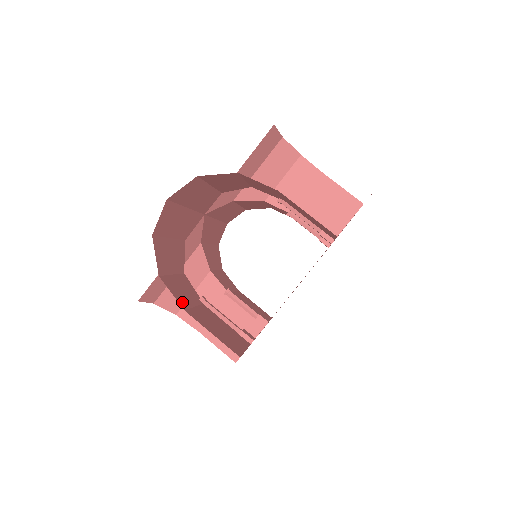
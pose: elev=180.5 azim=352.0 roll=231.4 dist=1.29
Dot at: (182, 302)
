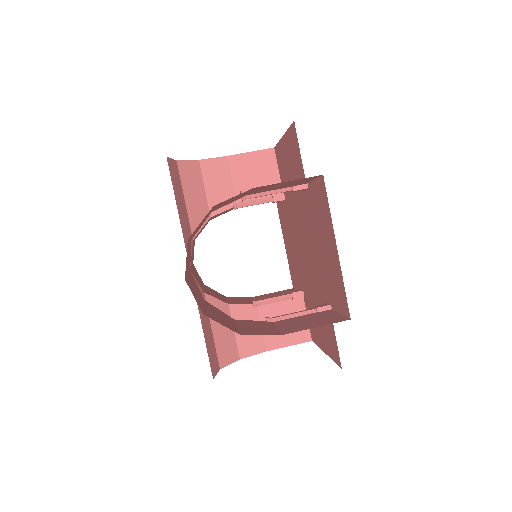
Dot at: (272, 333)
